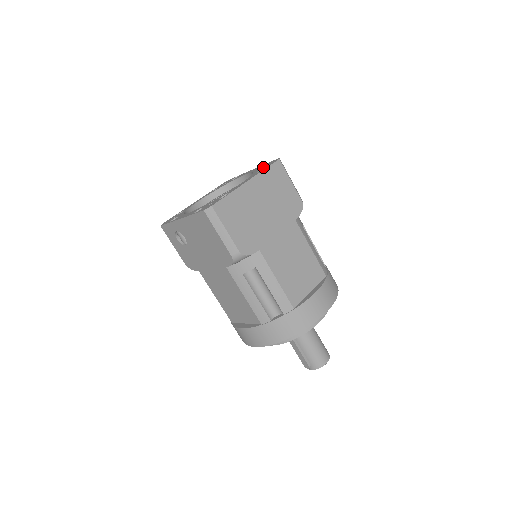
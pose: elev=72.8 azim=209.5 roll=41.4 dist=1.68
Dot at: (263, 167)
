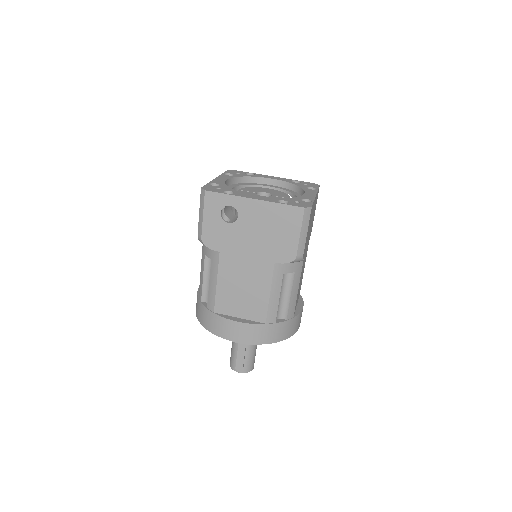
Dot at: (303, 184)
